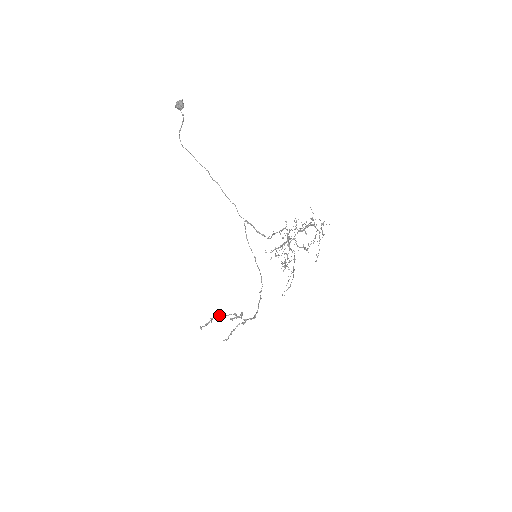
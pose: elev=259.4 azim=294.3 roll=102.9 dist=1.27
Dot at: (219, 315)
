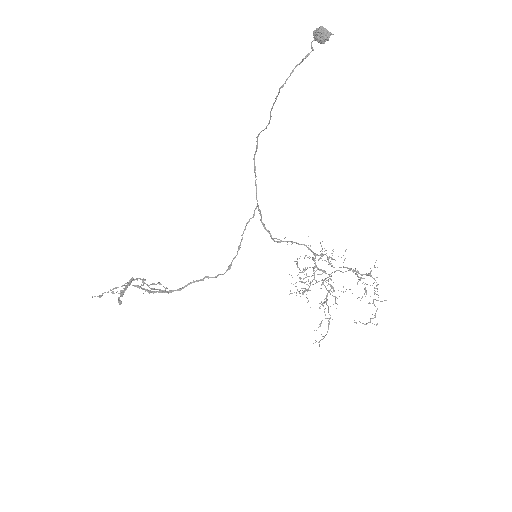
Dot at: (131, 280)
